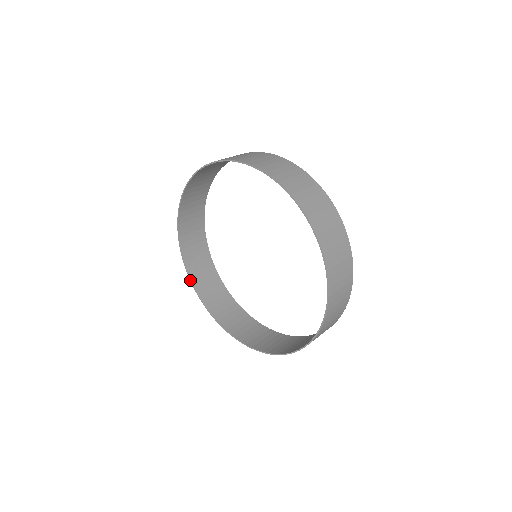
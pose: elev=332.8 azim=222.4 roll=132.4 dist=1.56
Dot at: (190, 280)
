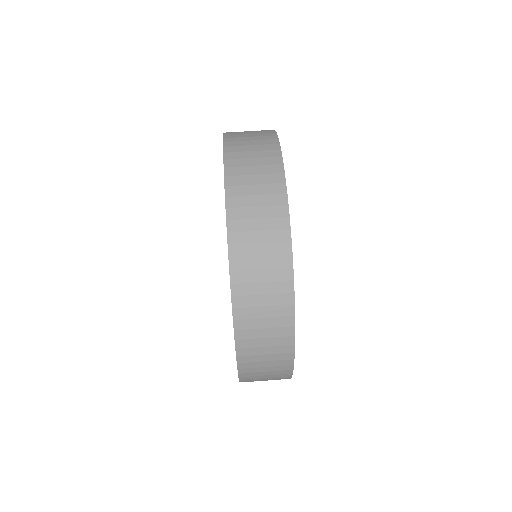
Dot at: occluded
